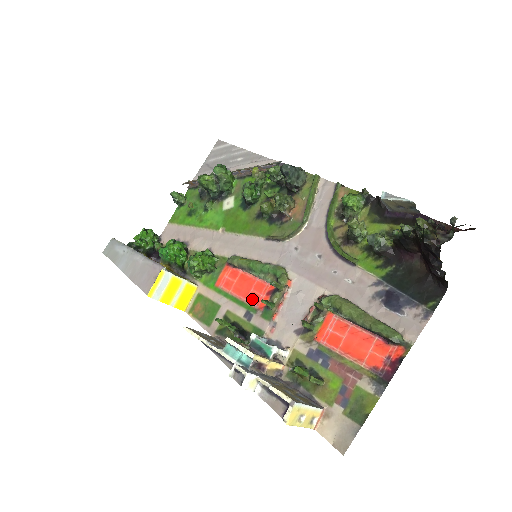
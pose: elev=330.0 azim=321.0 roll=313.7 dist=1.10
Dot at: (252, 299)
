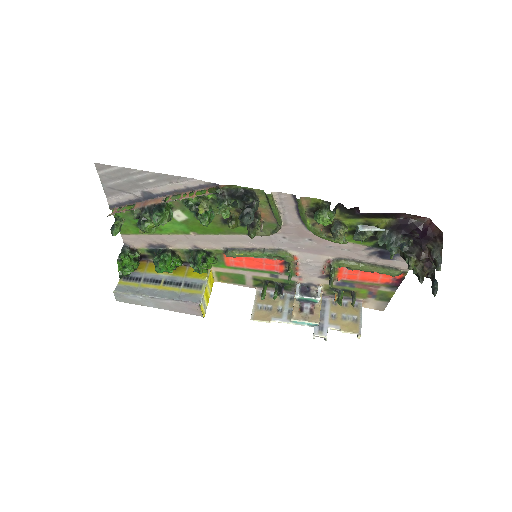
Dot at: (269, 269)
